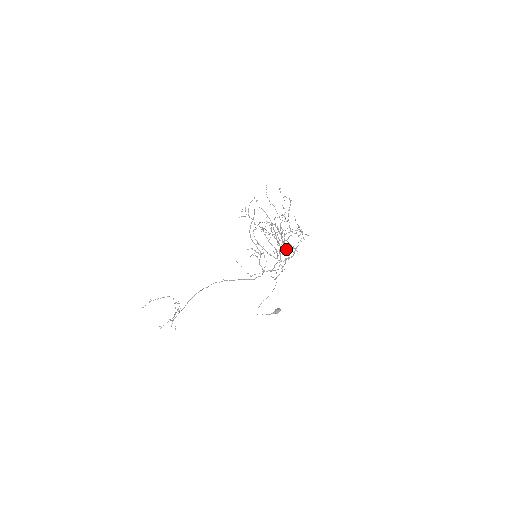
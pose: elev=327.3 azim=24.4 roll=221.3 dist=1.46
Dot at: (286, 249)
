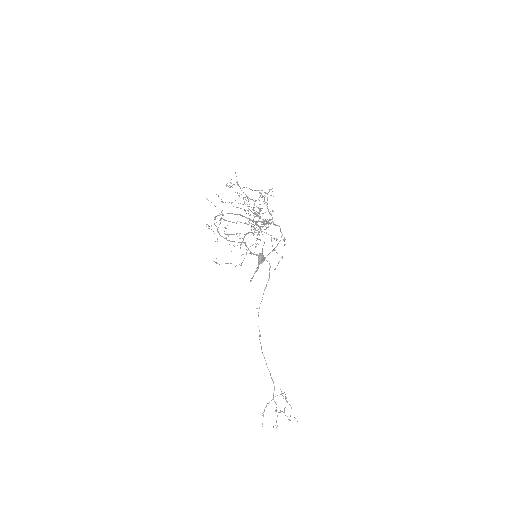
Dot at: (254, 214)
